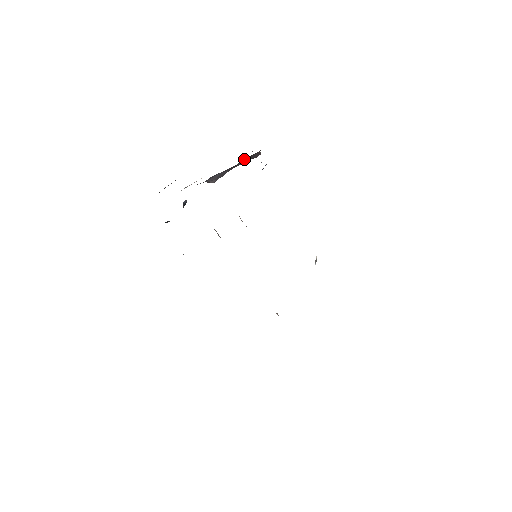
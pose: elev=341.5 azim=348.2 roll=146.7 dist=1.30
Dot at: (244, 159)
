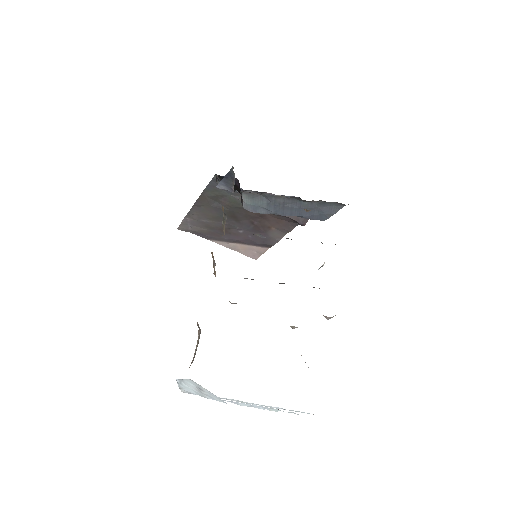
Dot at: occluded
